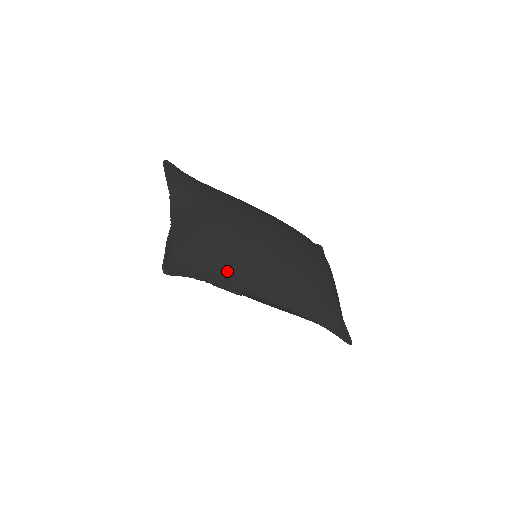
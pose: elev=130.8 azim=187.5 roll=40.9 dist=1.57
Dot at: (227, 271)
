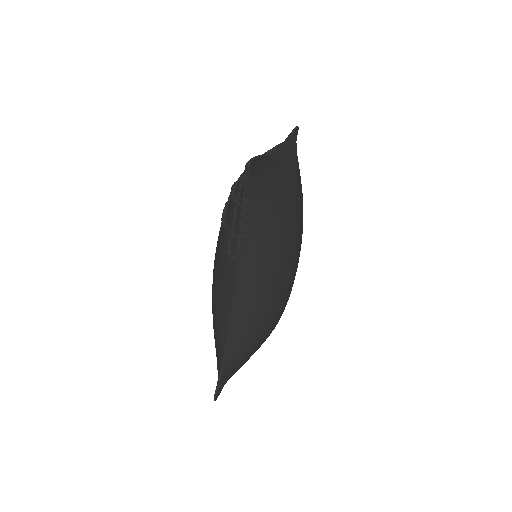
Dot at: (259, 229)
